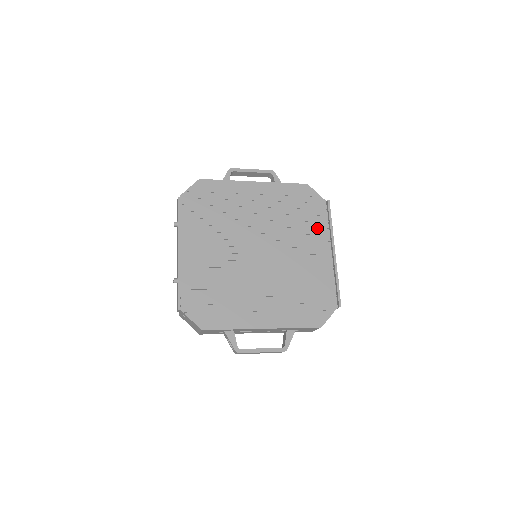
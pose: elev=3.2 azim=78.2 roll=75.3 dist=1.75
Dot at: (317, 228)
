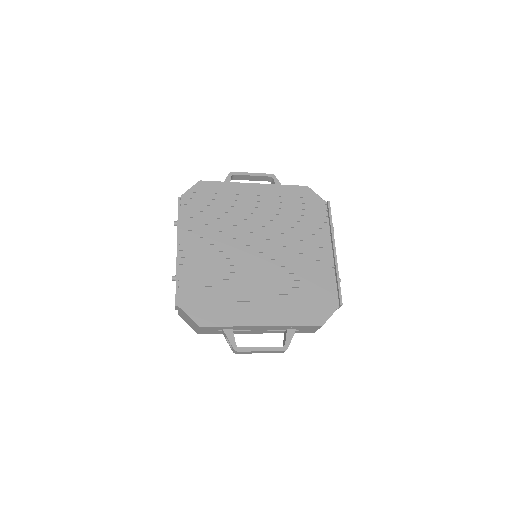
Dot at: (317, 228)
